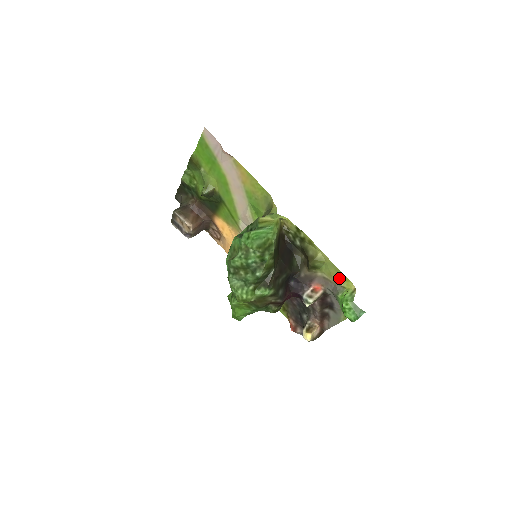
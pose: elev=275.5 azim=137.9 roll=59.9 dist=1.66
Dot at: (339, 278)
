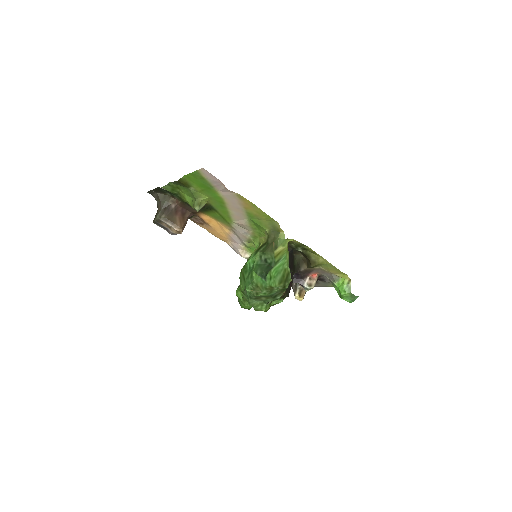
Dot at: (336, 272)
